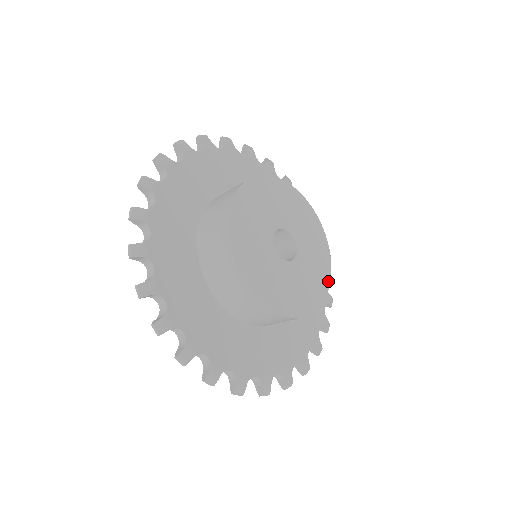
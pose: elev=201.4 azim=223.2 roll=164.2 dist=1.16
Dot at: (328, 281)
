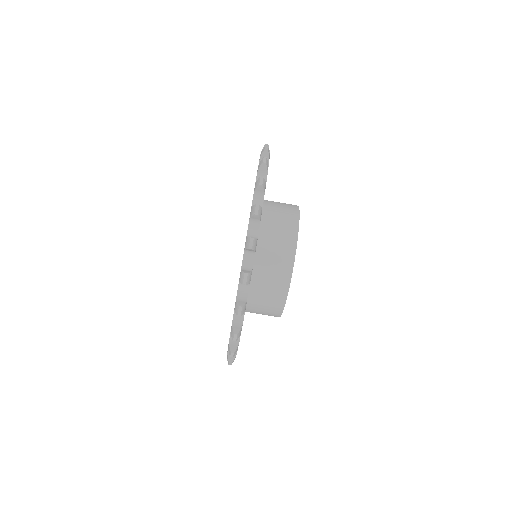
Dot at: occluded
